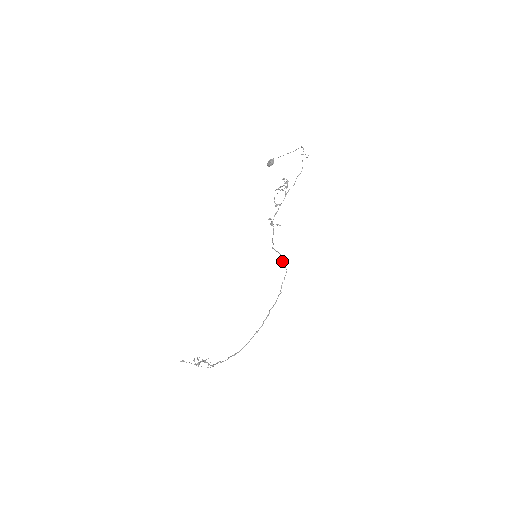
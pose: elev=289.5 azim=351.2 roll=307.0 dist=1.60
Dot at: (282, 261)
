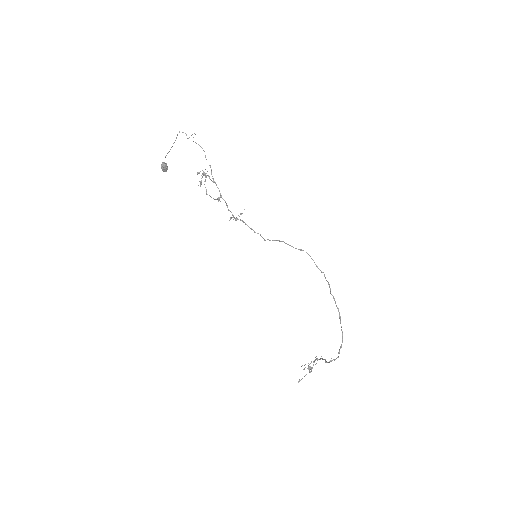
Dot at: occluded
